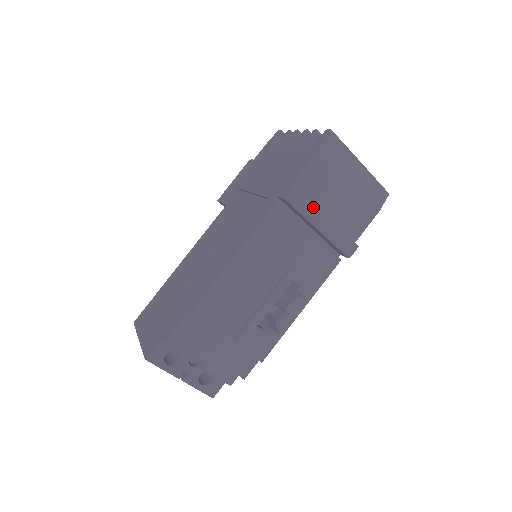
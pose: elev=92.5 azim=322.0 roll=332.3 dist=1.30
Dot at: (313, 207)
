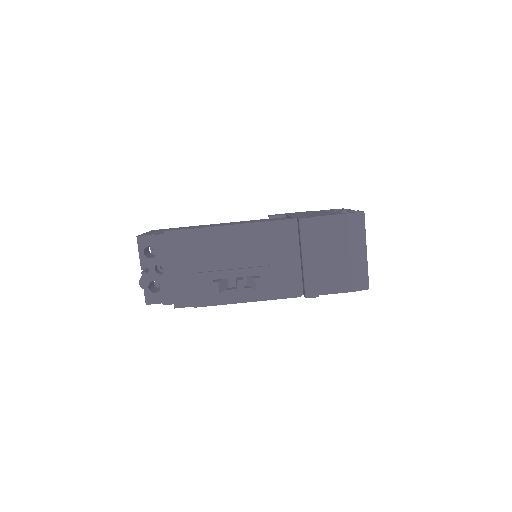
Dot at: (311, 241)
